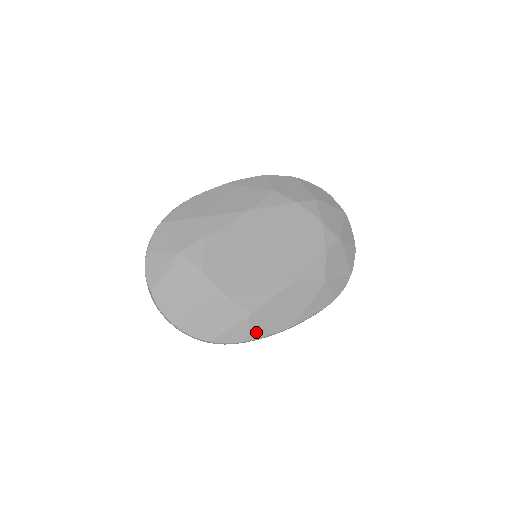
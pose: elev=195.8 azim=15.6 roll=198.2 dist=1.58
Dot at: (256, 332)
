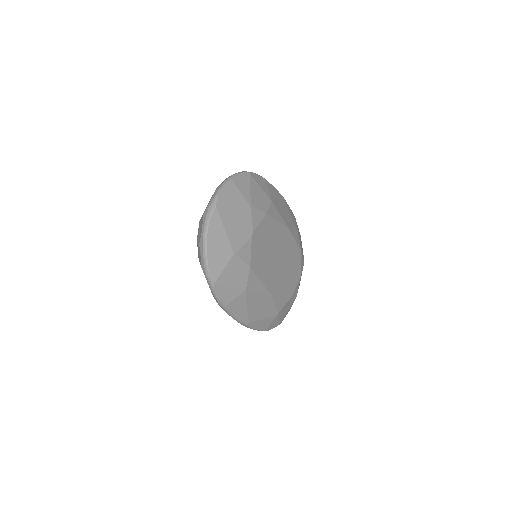
Dot at: (233, 305)
